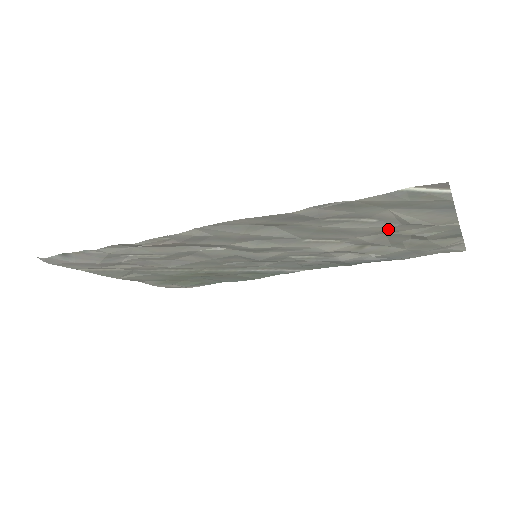
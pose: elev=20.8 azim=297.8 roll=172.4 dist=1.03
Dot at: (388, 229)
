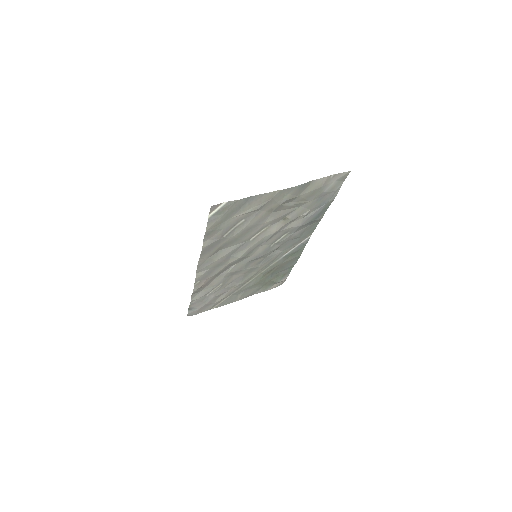
Dot at: (262, 214)
